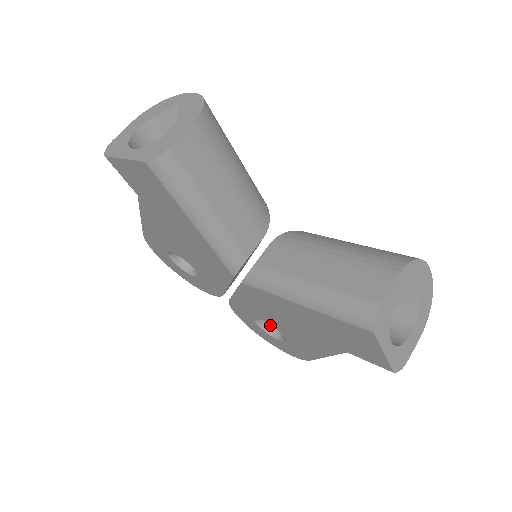
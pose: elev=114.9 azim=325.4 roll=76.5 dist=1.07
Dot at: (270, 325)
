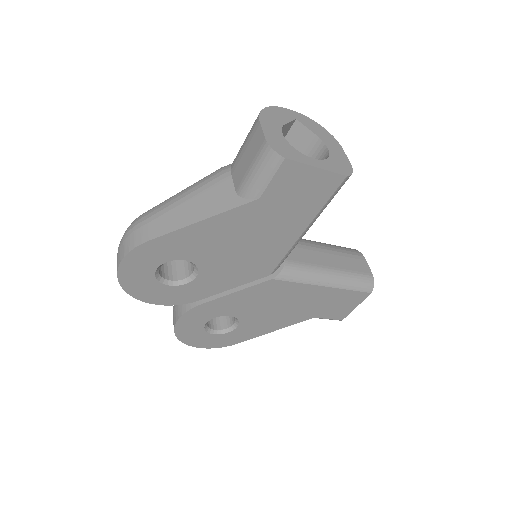
Dot at: (207, 323)
